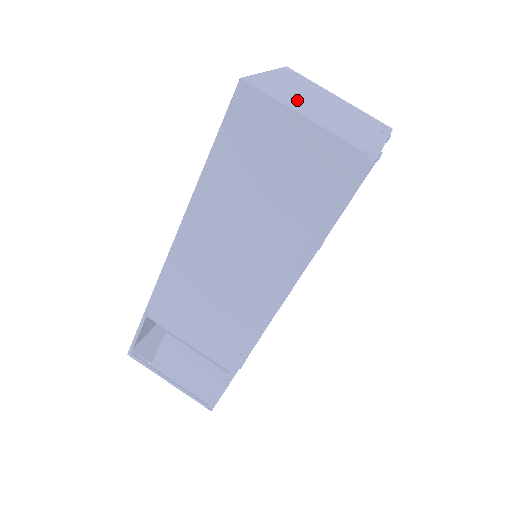
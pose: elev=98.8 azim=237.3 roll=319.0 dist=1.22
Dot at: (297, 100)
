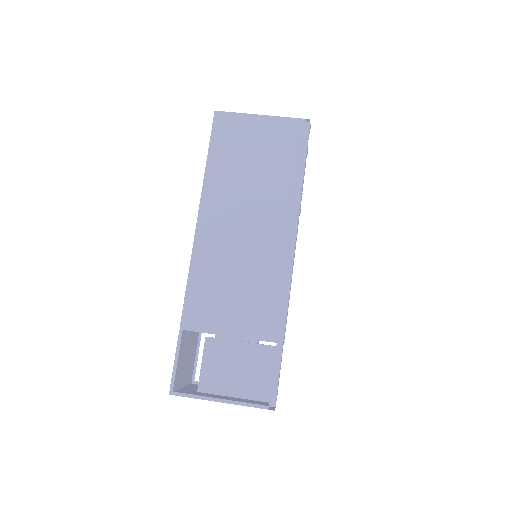
Dot at: occluded
